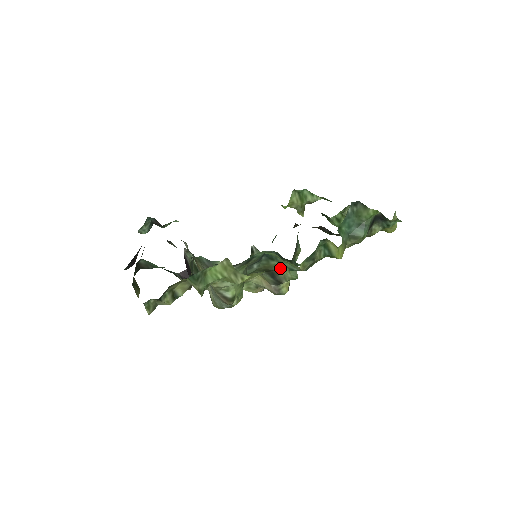
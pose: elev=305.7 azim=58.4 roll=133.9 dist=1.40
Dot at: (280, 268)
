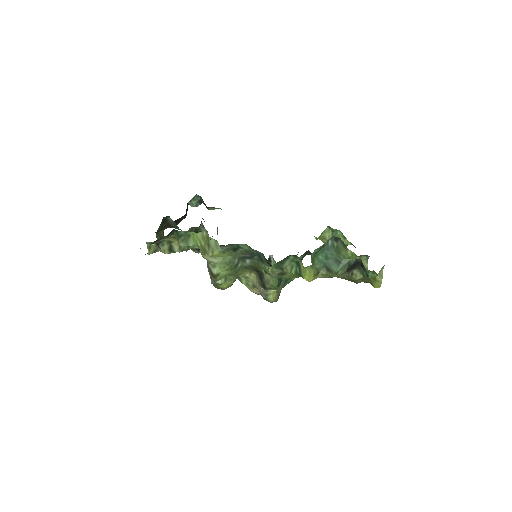
Dot at: occluded
